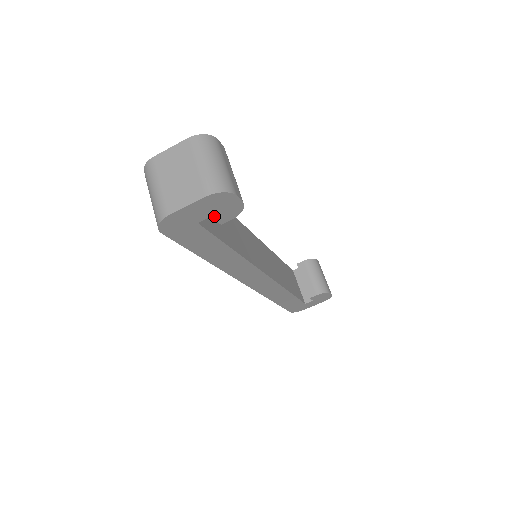
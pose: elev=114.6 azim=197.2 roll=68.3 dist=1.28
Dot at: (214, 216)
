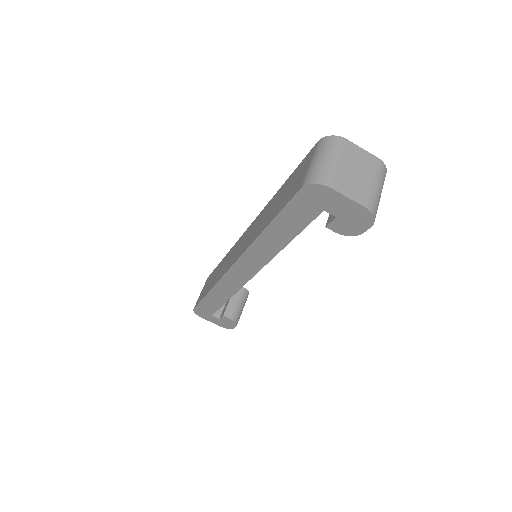
Dot at: (337, 219)
